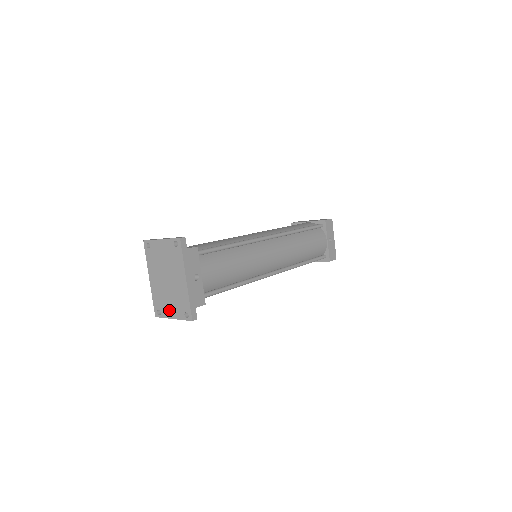
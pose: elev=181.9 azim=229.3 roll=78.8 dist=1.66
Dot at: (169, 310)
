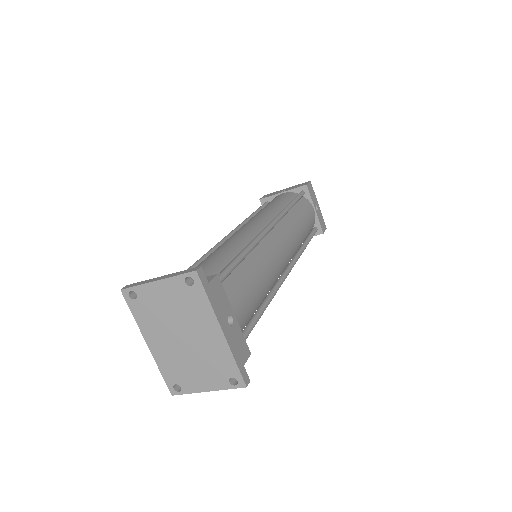
Dot at: (197, 381)
